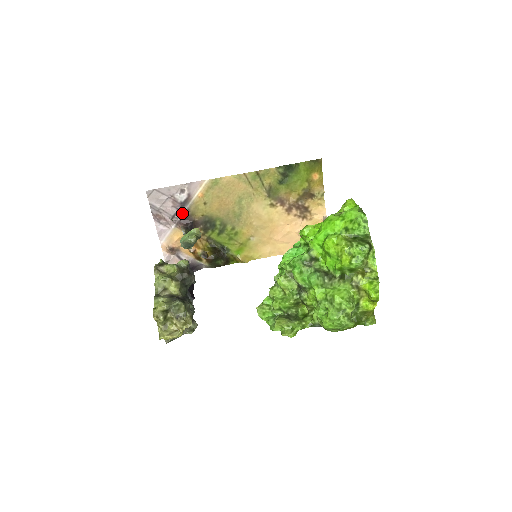
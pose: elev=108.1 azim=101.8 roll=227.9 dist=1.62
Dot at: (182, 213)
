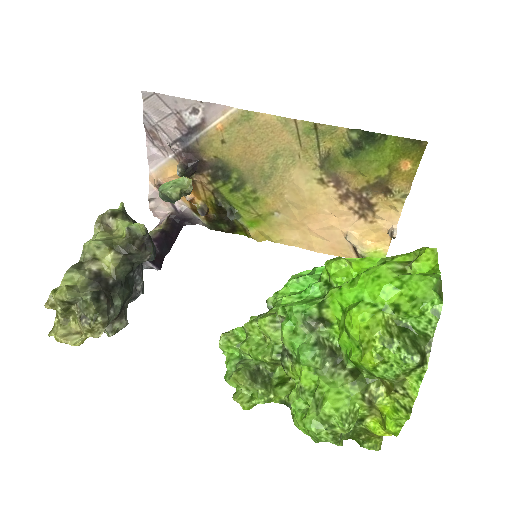
Dot at: (187, 142)
